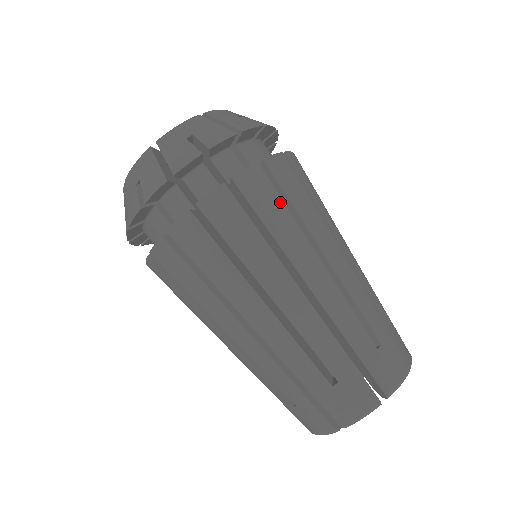
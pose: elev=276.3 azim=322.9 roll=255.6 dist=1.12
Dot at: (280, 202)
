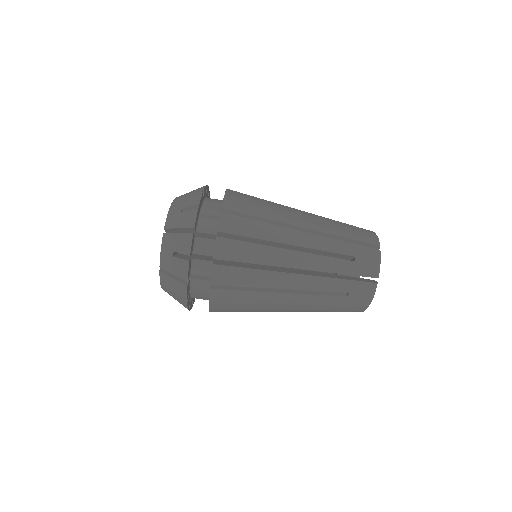
Dot at: (251, 204)
